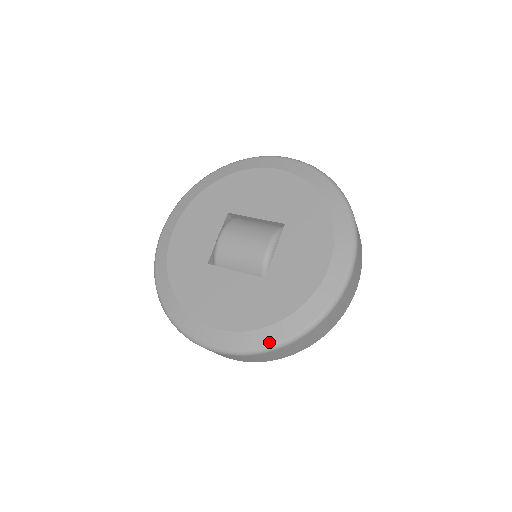
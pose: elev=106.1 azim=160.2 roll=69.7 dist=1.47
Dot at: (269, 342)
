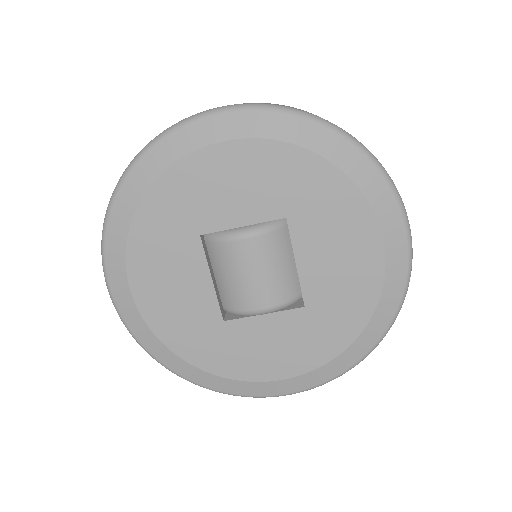
Dot at: (161, 359)
